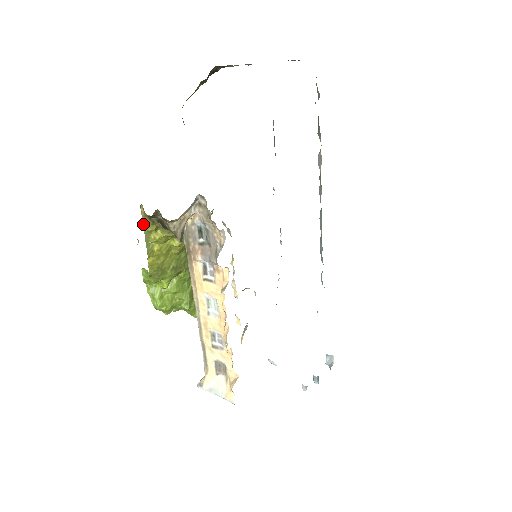
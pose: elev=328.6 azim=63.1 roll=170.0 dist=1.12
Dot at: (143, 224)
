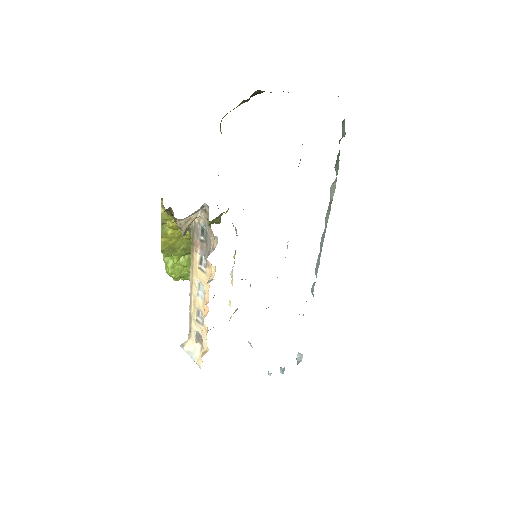
Dot at: (161, 212)
